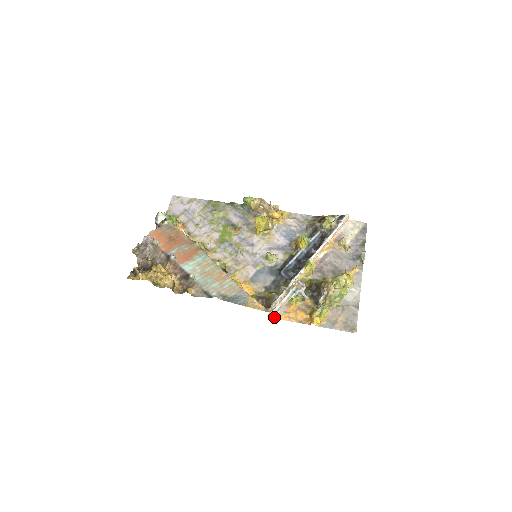
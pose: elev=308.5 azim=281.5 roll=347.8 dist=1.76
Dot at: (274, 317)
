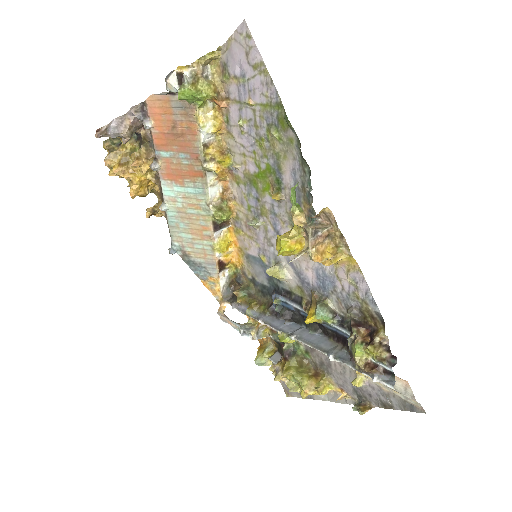
Dot at: occluded
